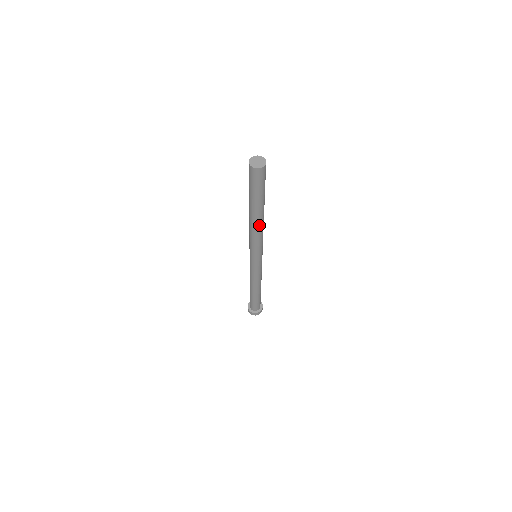
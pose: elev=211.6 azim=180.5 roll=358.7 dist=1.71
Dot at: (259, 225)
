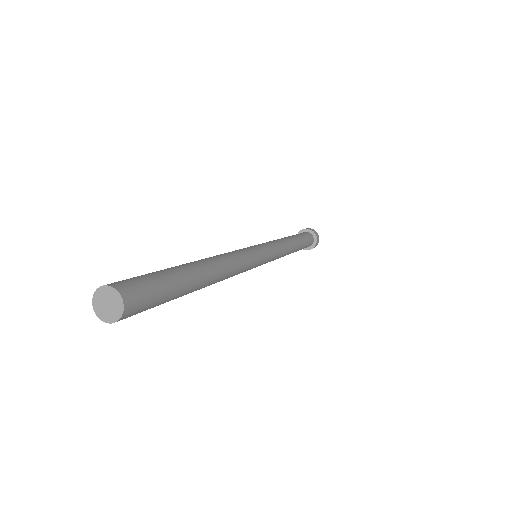
Dot at: (219, 278)
